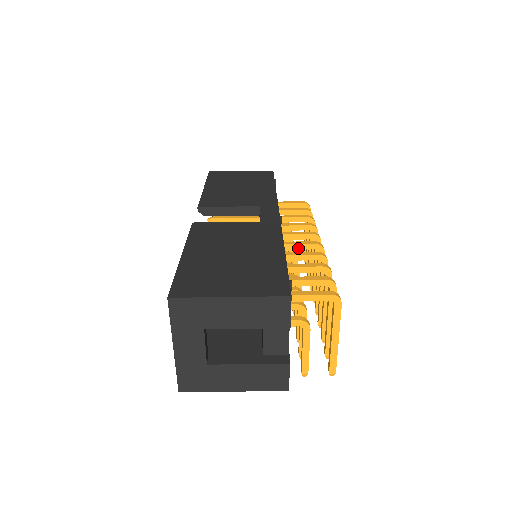
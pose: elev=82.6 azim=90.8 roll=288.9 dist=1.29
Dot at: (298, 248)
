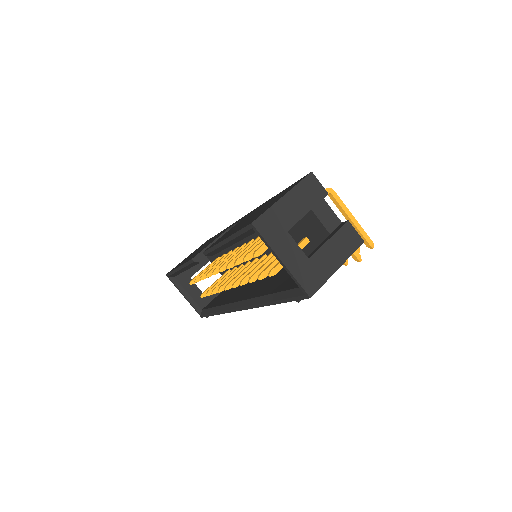
Dot at: occluded
